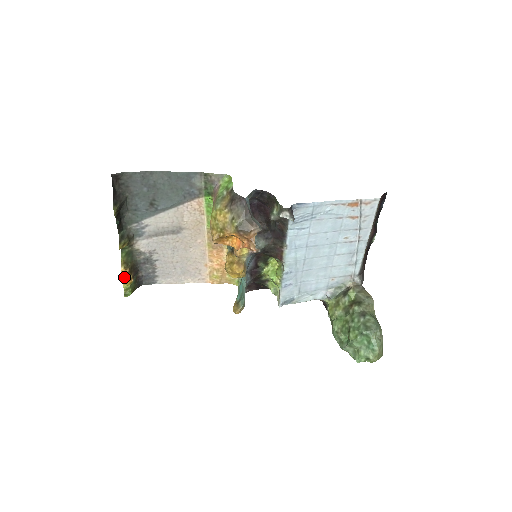
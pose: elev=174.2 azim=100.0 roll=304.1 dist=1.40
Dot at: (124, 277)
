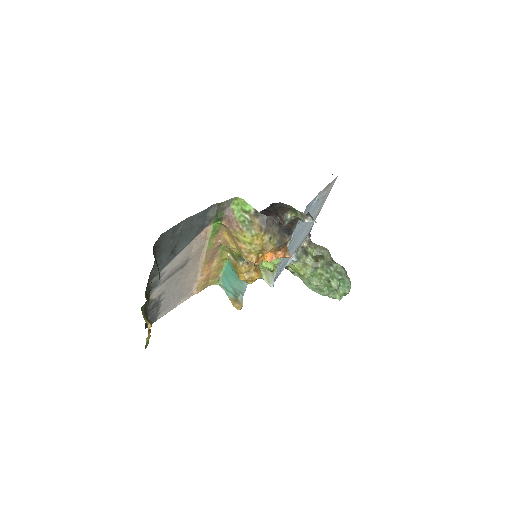
Dot at: (148, 333)
